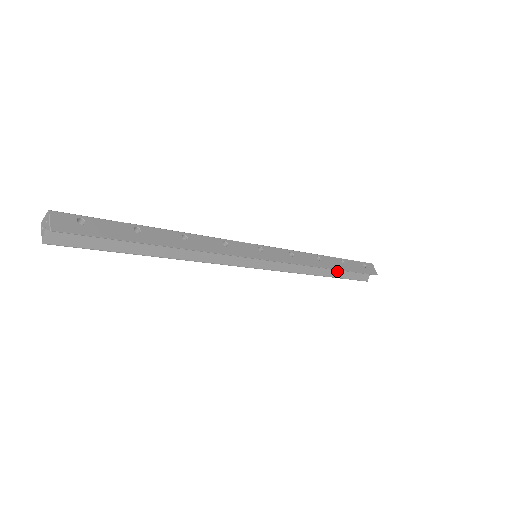
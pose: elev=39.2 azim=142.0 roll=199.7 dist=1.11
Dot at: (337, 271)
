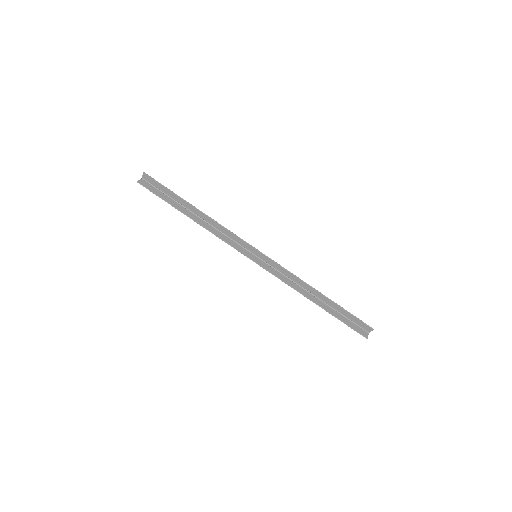
Dot at: (330, 309)
